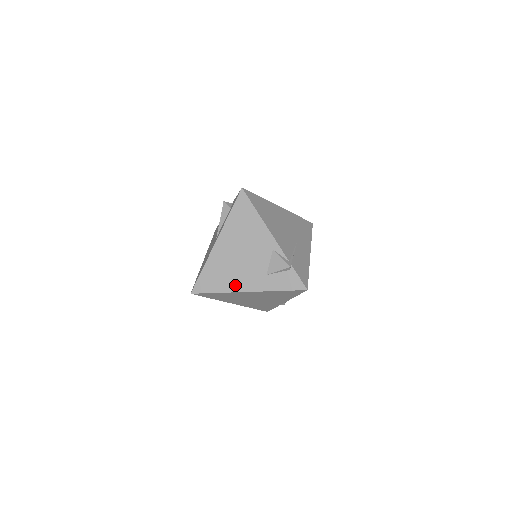
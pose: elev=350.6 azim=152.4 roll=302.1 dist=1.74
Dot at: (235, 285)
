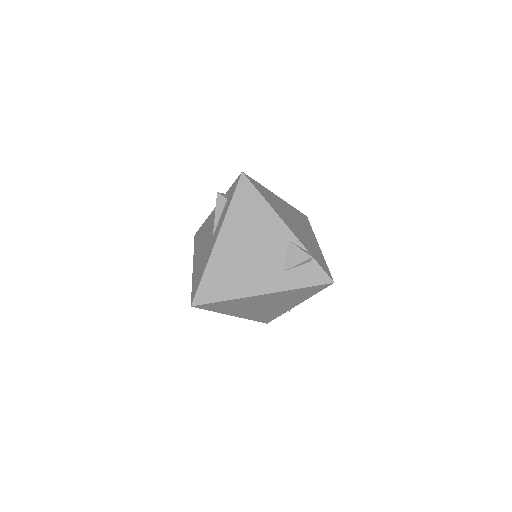
Dot at: (246, 288)
